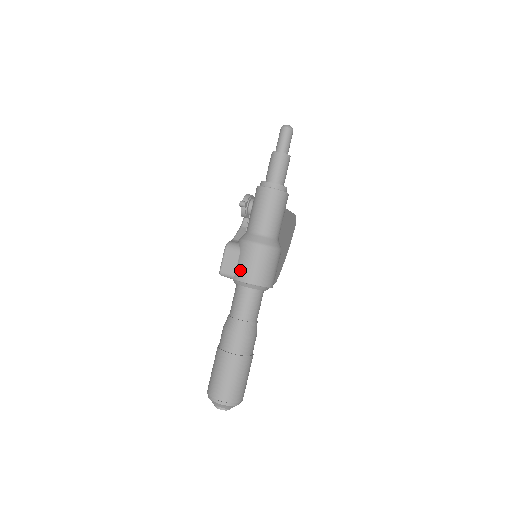
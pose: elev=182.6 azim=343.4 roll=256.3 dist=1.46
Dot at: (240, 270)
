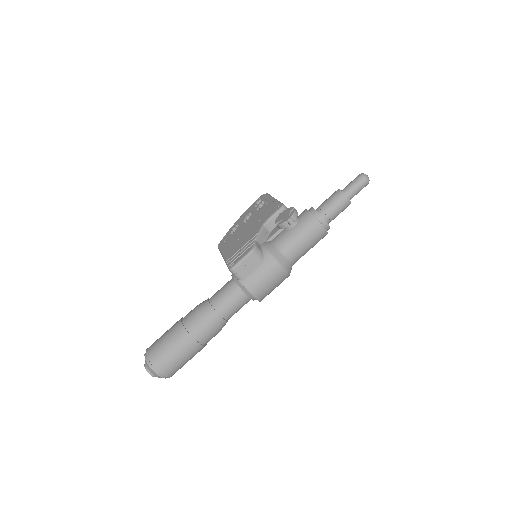
Dot at: (253, 280)
